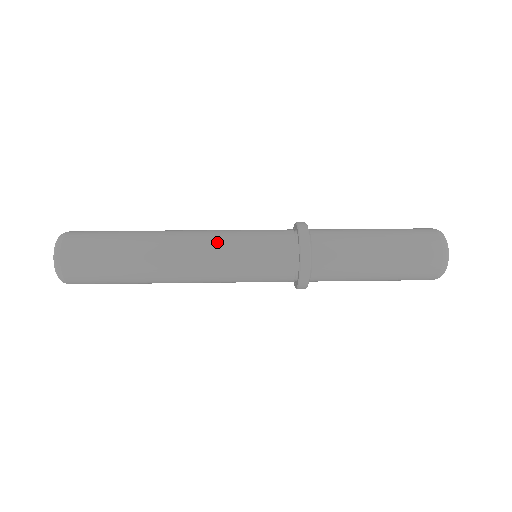
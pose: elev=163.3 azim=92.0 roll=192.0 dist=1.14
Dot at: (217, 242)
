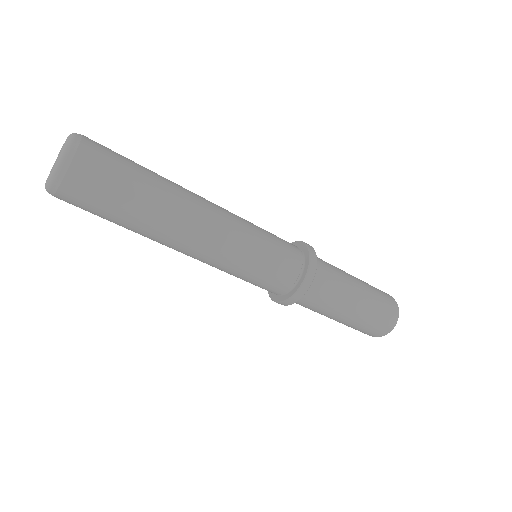
Dot at: (240, 225)
